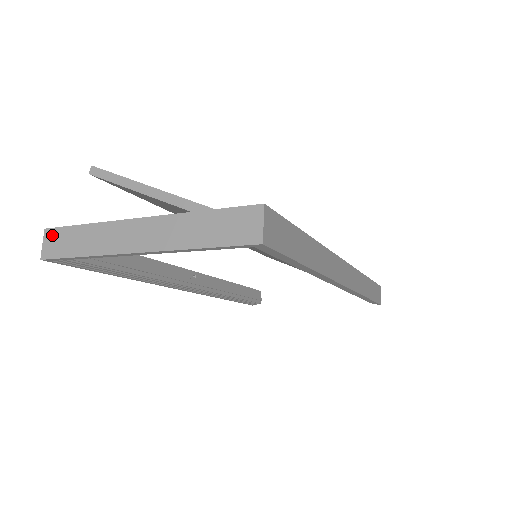
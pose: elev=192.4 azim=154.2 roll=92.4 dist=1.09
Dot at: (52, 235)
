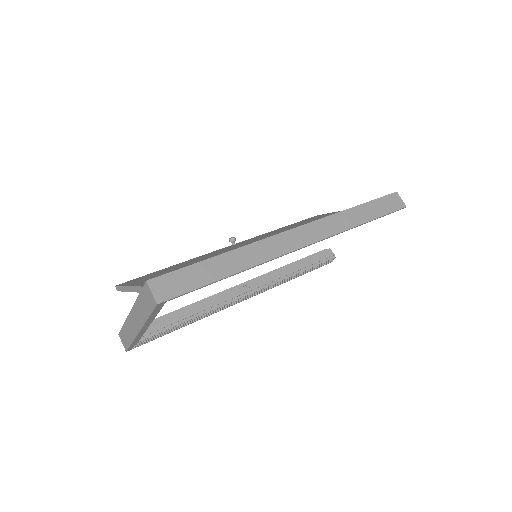
Dot at: (121, 337)
